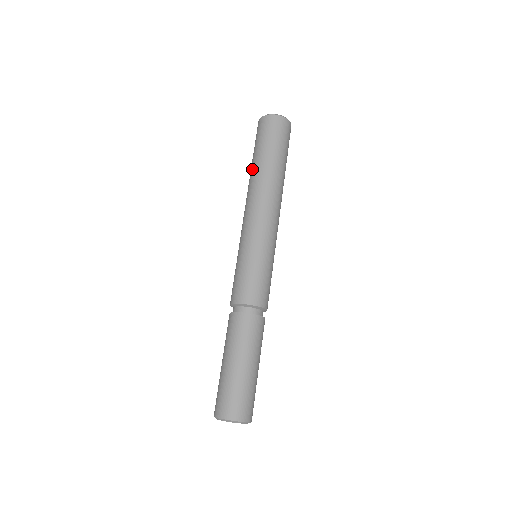
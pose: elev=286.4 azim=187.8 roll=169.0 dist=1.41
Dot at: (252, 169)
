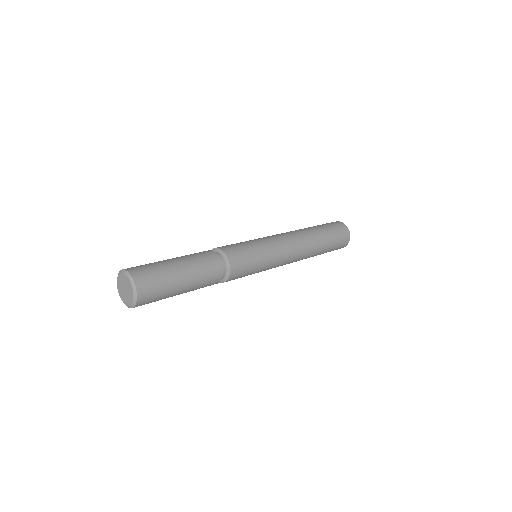
Dot at: occluded
